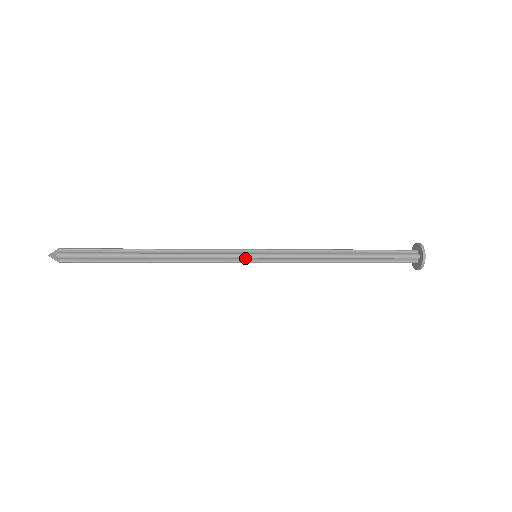
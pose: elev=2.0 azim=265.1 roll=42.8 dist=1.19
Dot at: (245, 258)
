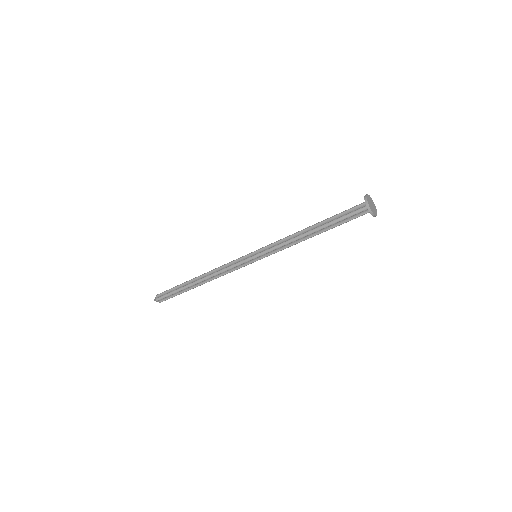
Dot at: (247, 256)
